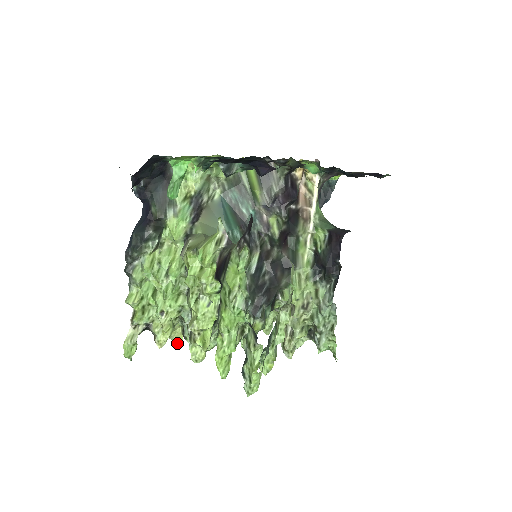
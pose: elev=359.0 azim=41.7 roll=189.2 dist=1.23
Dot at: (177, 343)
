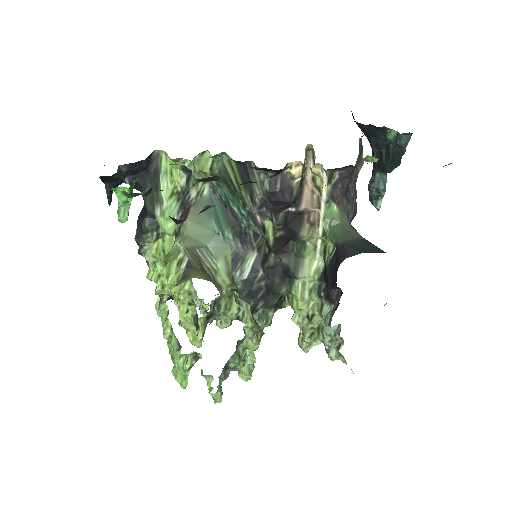
Dot at: occluded
